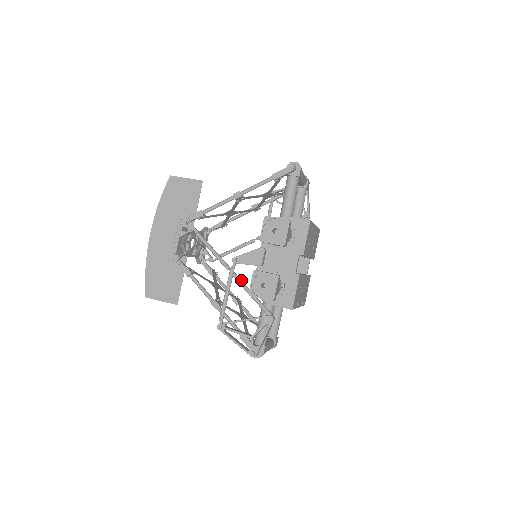
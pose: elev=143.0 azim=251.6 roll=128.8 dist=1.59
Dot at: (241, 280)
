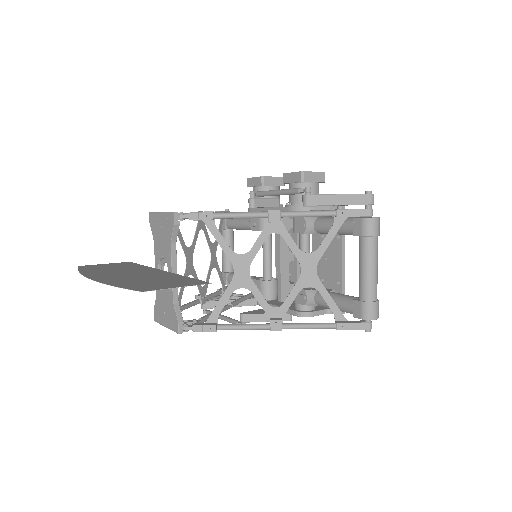
Dot at: occluded
